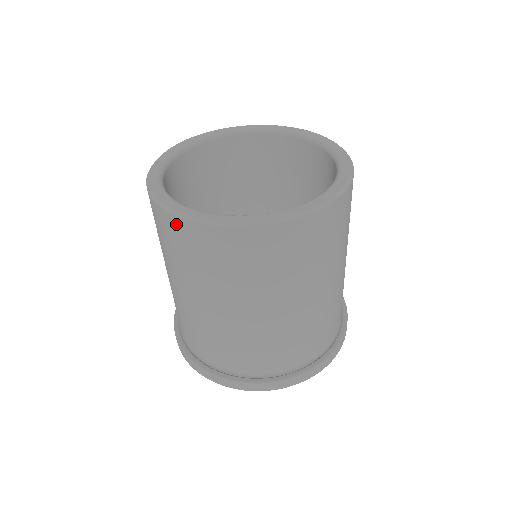
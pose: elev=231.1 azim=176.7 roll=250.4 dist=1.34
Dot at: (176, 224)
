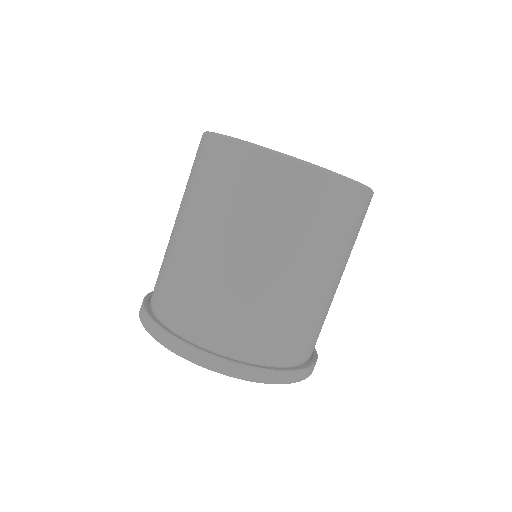
Dot at: (302, 174)
